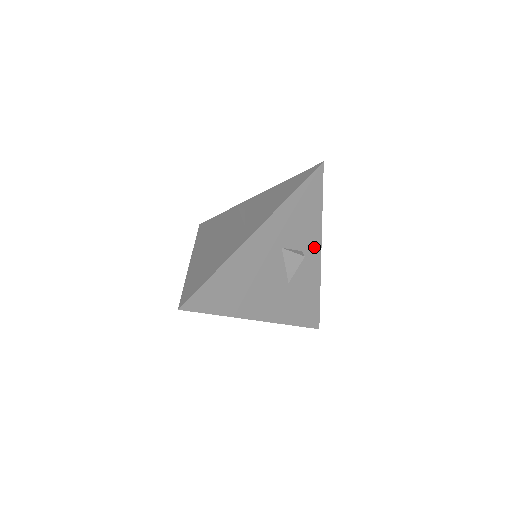
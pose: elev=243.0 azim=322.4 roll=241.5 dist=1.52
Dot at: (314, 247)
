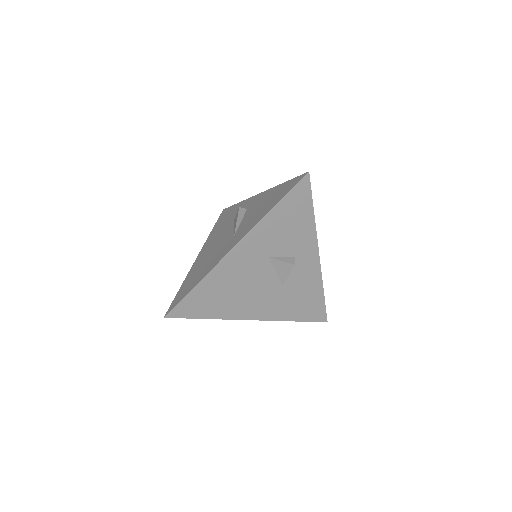
Dot at: (309, 252)
